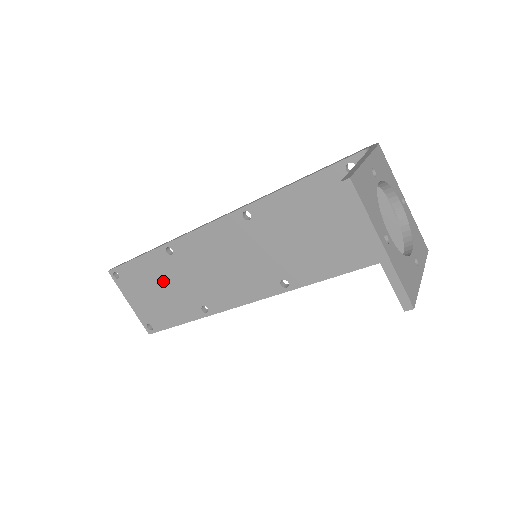
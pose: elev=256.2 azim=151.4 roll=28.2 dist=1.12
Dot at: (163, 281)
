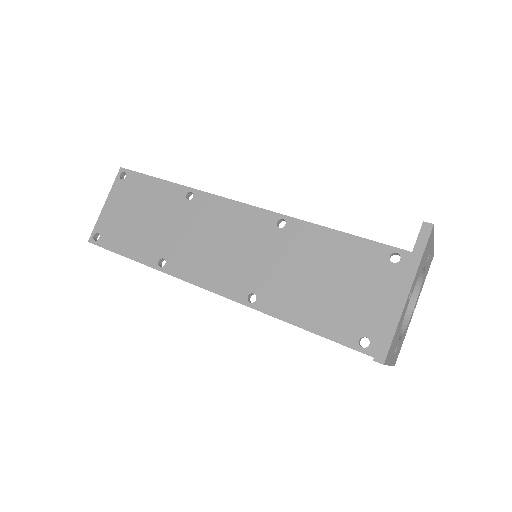
Dot at: (156, 212)
